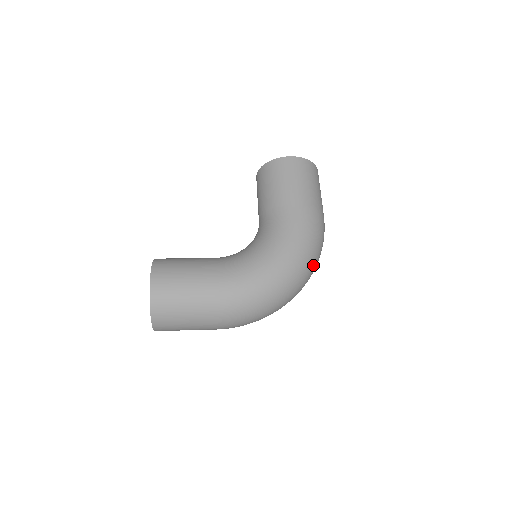
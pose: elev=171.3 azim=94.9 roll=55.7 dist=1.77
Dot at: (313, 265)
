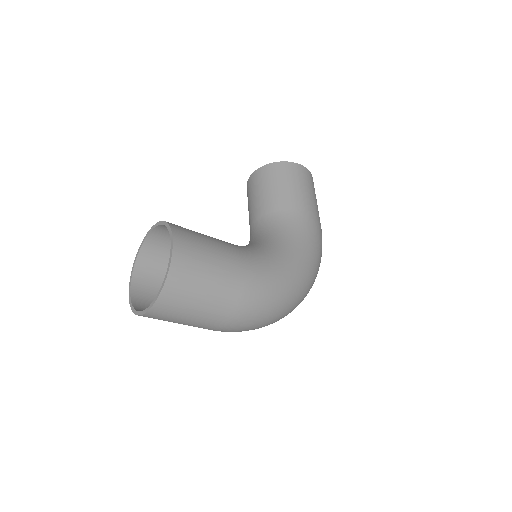
Dot at: occluded
